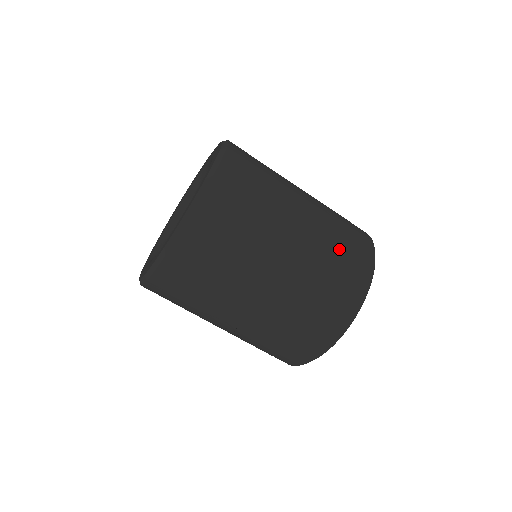
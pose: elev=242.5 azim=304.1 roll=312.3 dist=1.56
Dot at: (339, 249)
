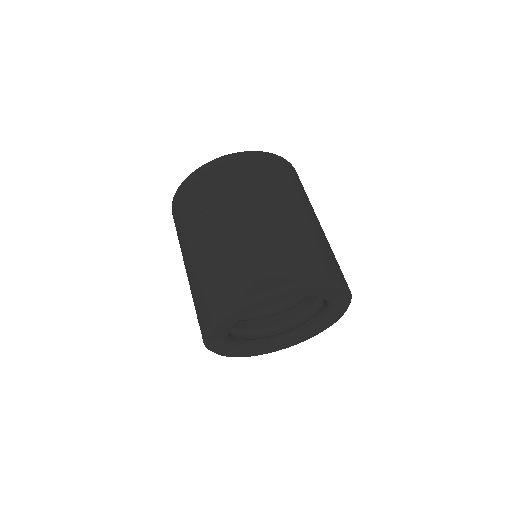
Dot at: (333, 255)
